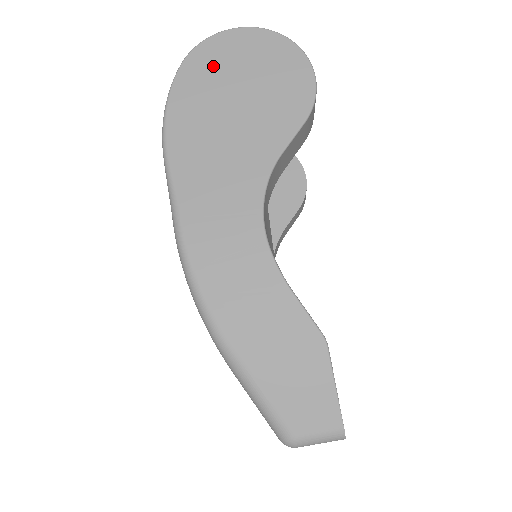
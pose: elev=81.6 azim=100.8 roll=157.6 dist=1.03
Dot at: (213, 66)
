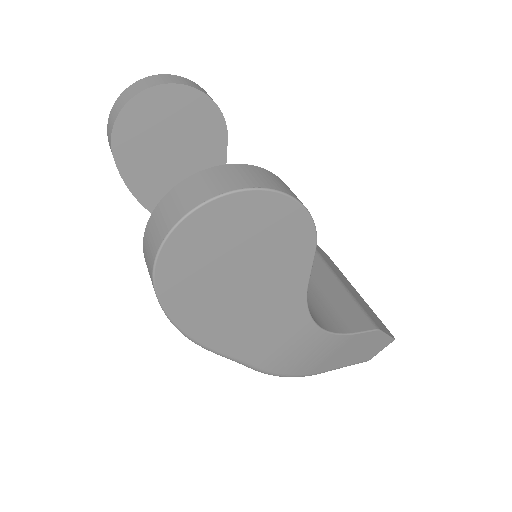
Dot at: (192, 270)
